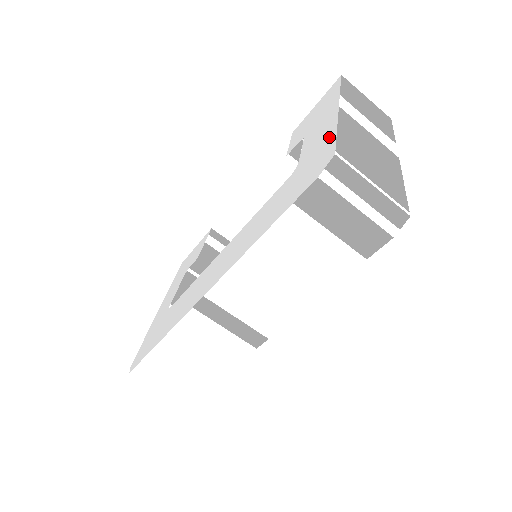
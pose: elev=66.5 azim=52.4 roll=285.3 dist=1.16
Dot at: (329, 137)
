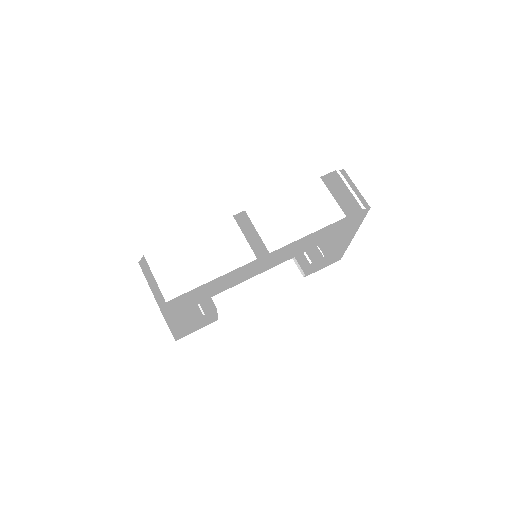
Dot at: occluded
